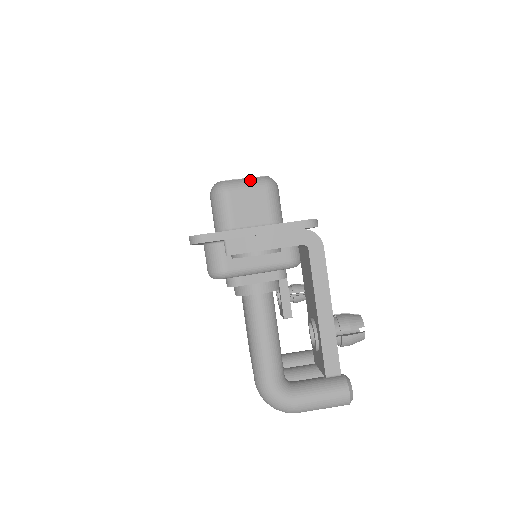
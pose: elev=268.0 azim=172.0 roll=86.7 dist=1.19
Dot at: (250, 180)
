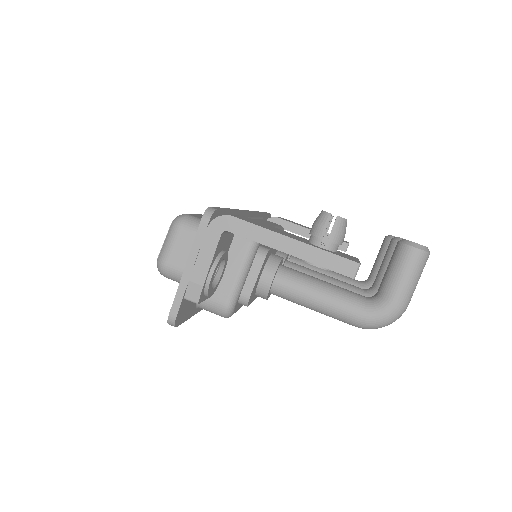
Dot at: (167, 237)
